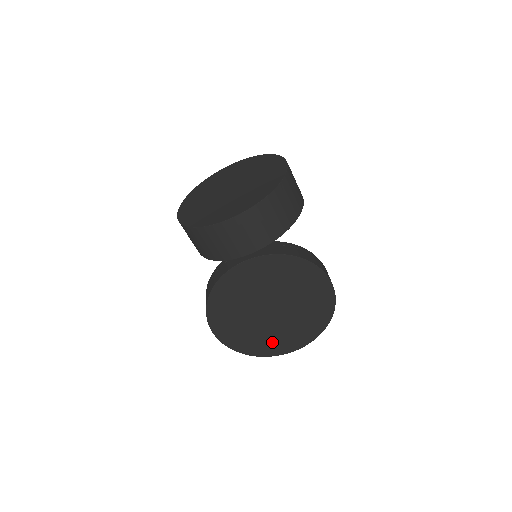
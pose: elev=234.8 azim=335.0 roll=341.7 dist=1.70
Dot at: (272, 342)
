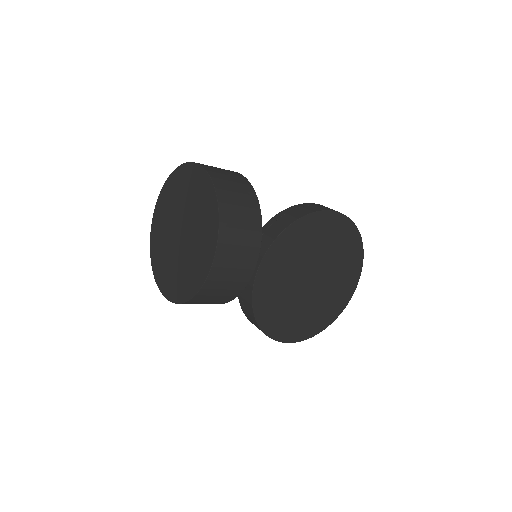
Dot at: (336, 298)
